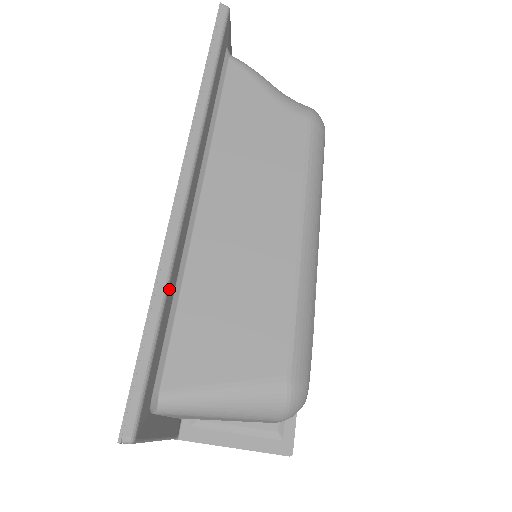
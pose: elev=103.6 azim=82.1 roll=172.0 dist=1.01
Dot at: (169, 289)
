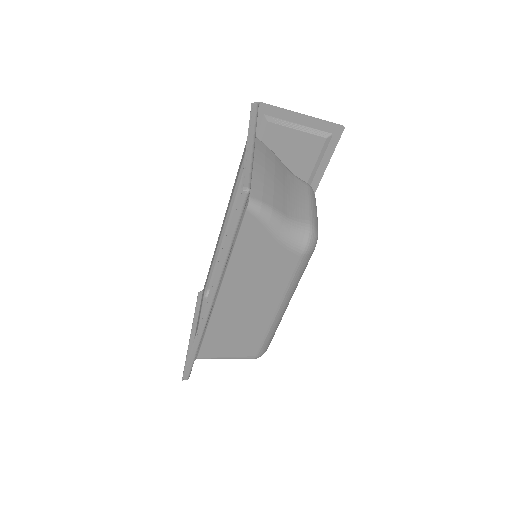
Dot at: occluded
